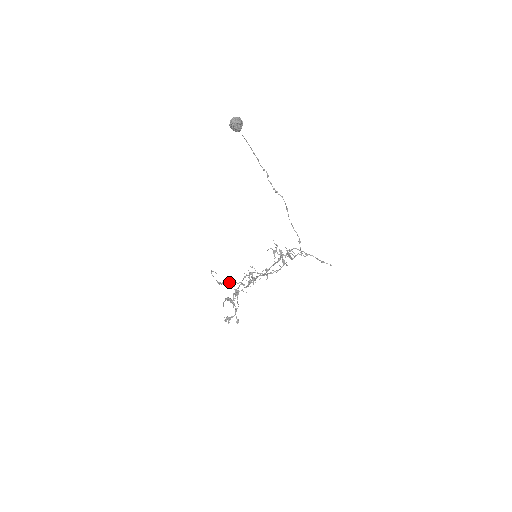
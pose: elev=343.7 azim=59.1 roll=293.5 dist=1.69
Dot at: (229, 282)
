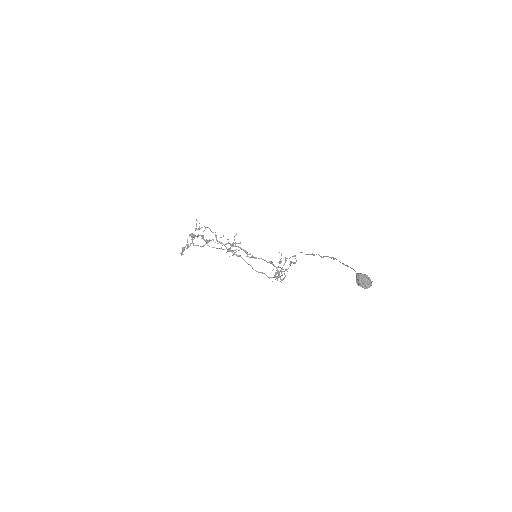
Dot at: occluded
